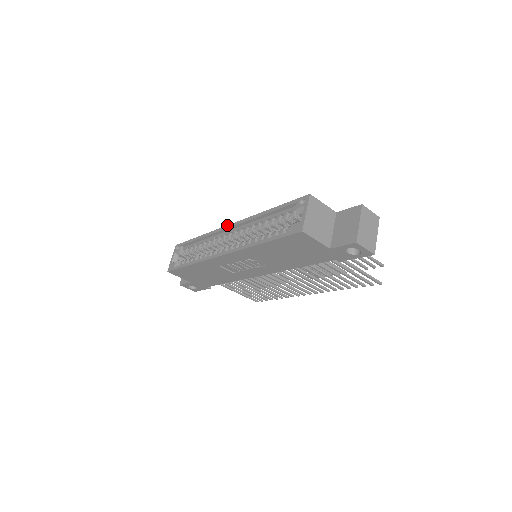
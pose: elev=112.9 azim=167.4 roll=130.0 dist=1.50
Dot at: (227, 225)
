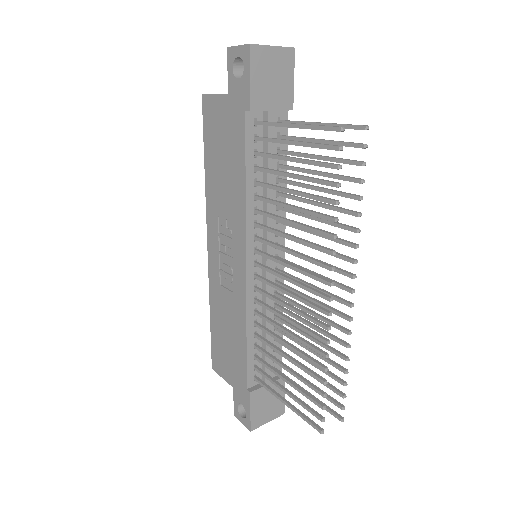
Dot at: occluded
